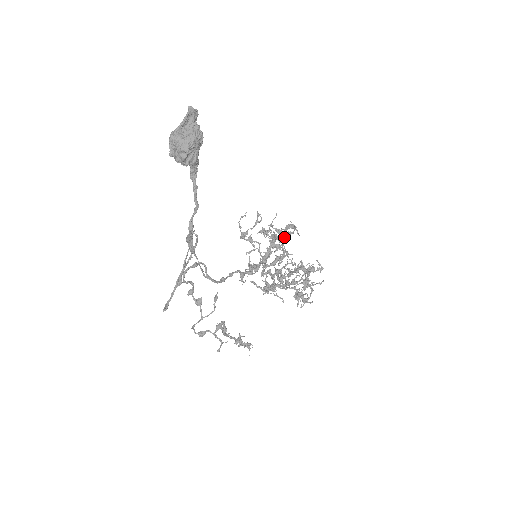
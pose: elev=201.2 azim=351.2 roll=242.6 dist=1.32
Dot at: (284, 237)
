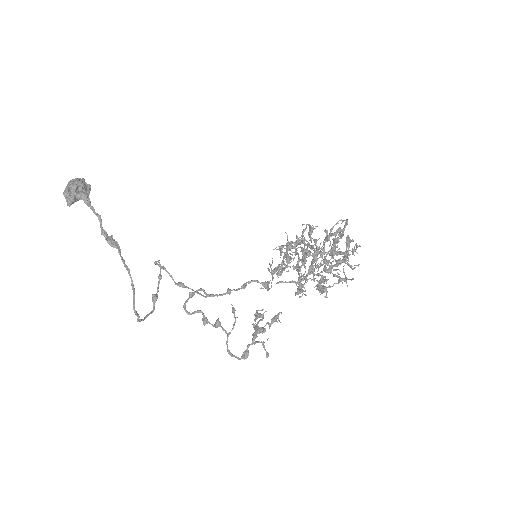
Dot at: (303, 239)
